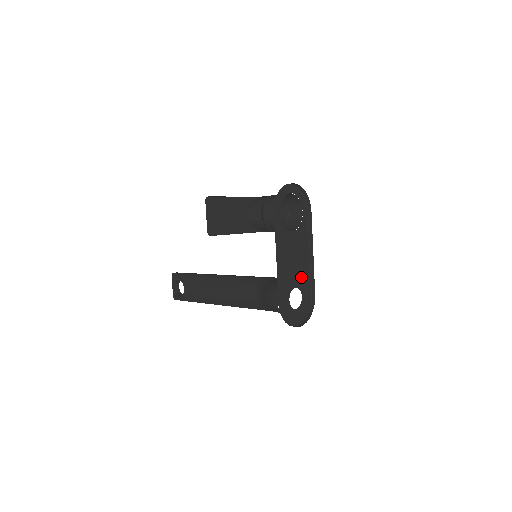
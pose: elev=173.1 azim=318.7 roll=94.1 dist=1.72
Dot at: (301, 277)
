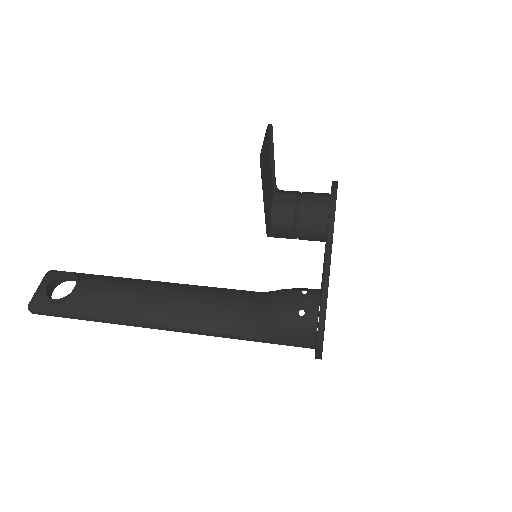
Dot at: occluded
